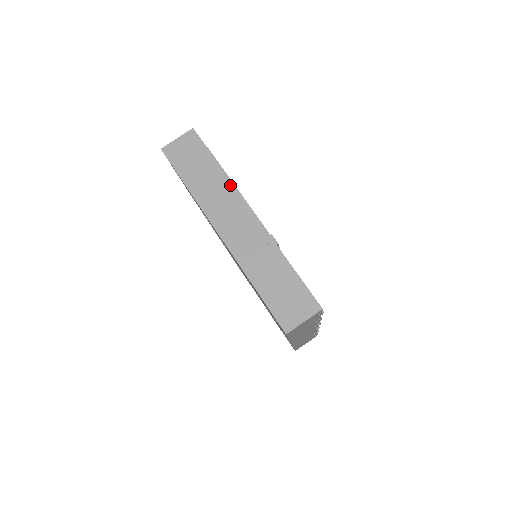
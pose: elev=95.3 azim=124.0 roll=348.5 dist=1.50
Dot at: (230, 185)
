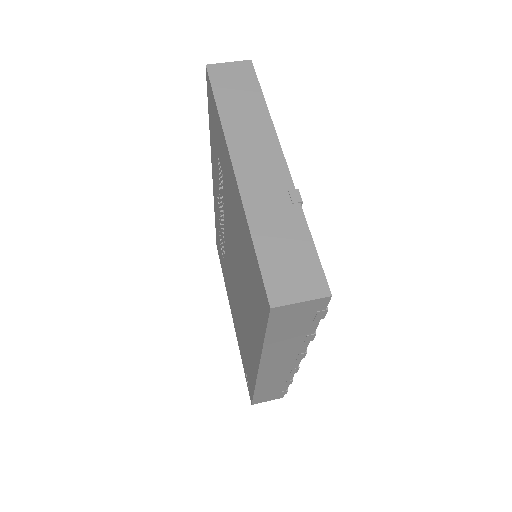
Dot at: (269, 124)
